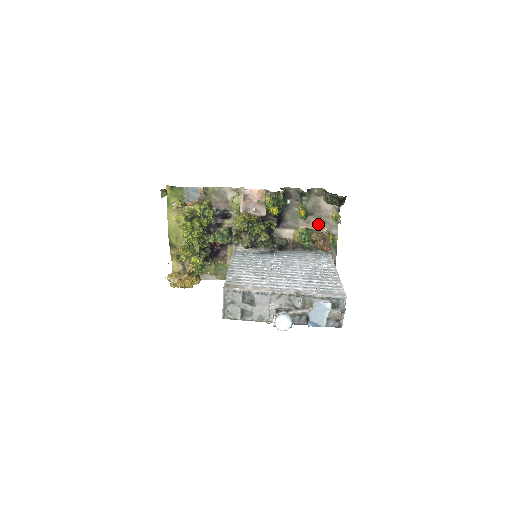
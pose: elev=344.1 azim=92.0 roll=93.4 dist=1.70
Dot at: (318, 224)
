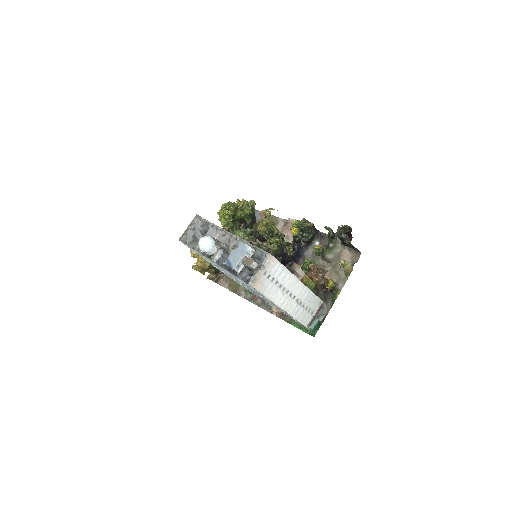
Dot at: (330, 273)
